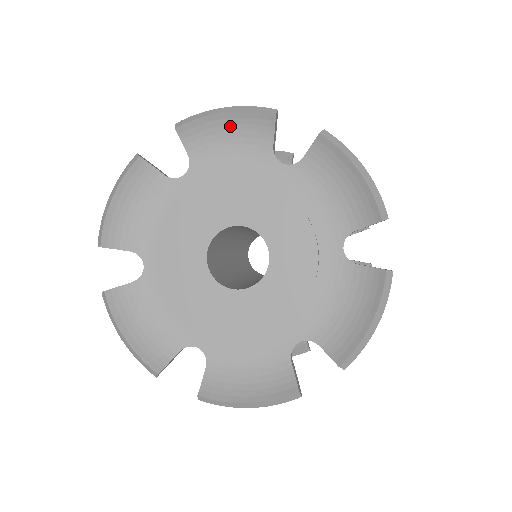
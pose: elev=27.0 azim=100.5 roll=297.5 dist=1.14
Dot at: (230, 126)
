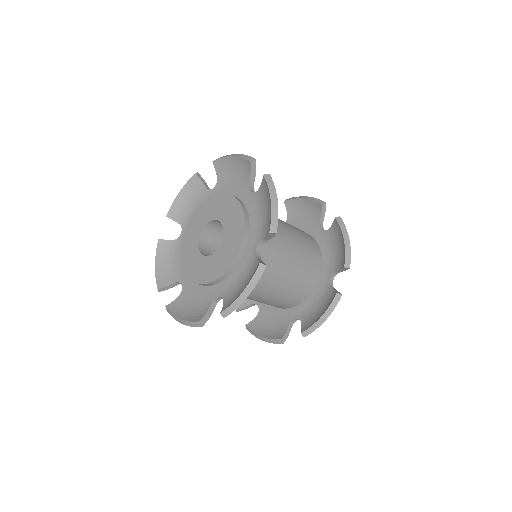
Dot at: (235, 165)
